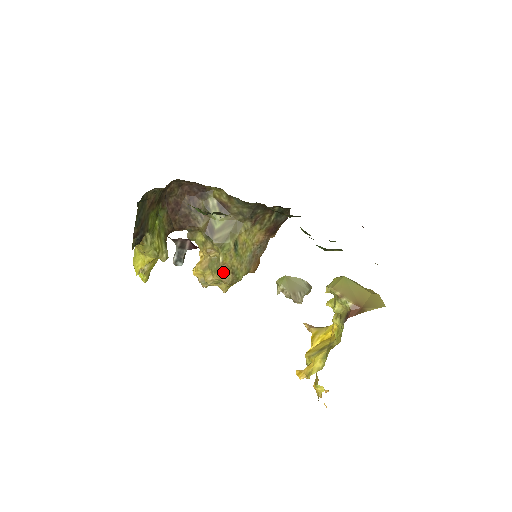
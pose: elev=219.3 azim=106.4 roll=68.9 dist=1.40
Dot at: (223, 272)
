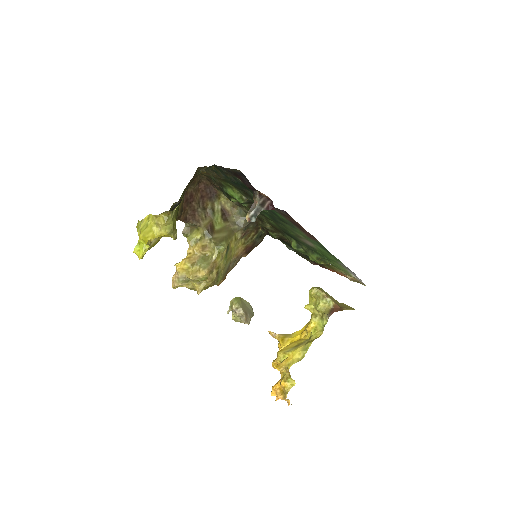
Dot at: (212, 269)
